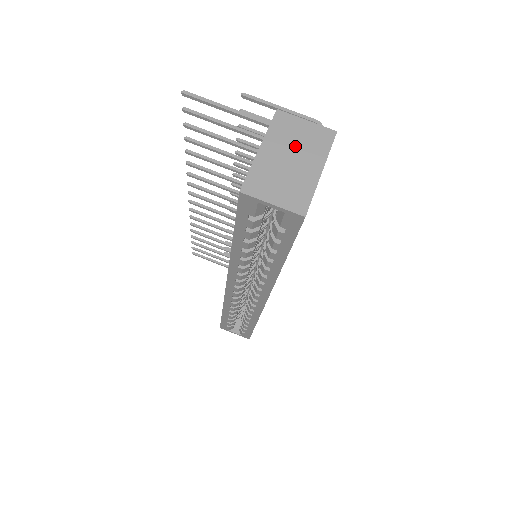
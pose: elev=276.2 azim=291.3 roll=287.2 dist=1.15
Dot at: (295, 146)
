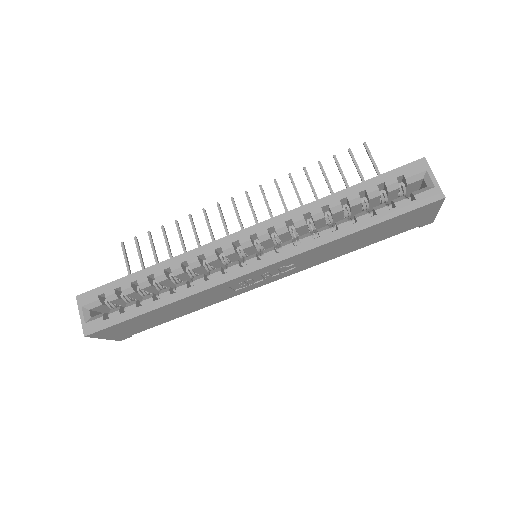
Dot at: occluded
